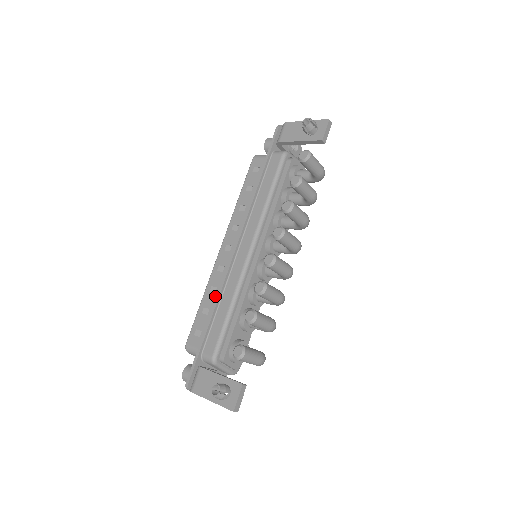
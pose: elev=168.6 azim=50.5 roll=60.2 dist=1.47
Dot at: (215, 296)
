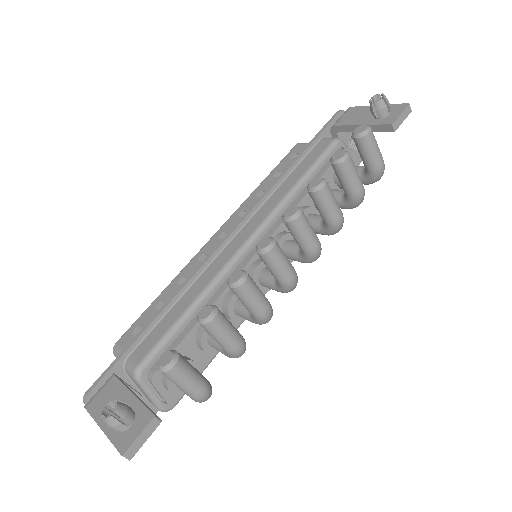
Dot at: occluded
